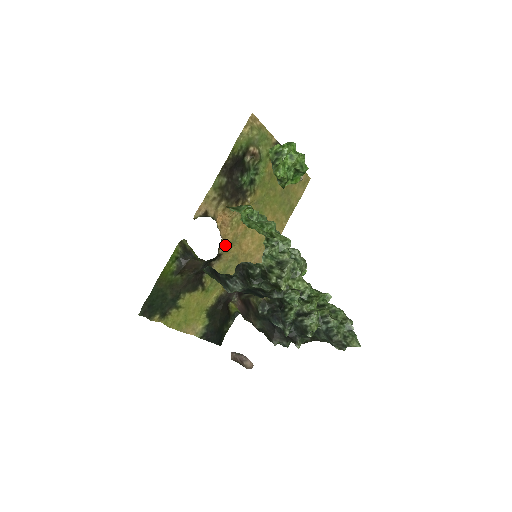
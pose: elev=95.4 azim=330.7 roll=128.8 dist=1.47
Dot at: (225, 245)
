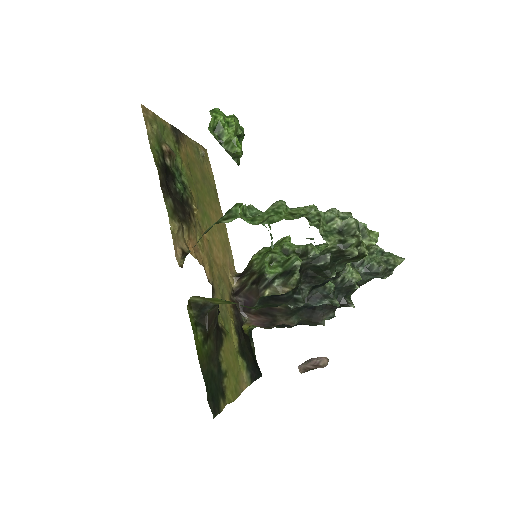
Dot at: (208, 272)
